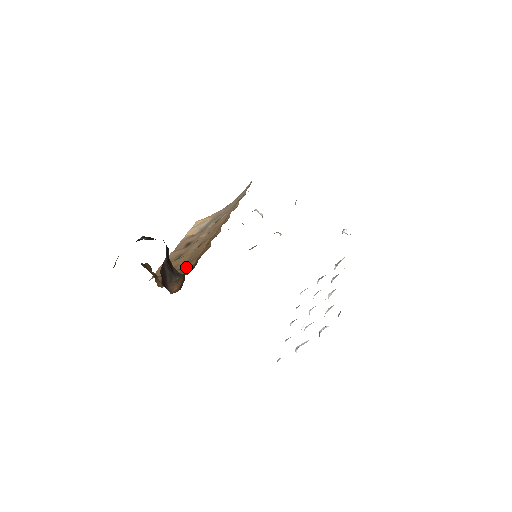
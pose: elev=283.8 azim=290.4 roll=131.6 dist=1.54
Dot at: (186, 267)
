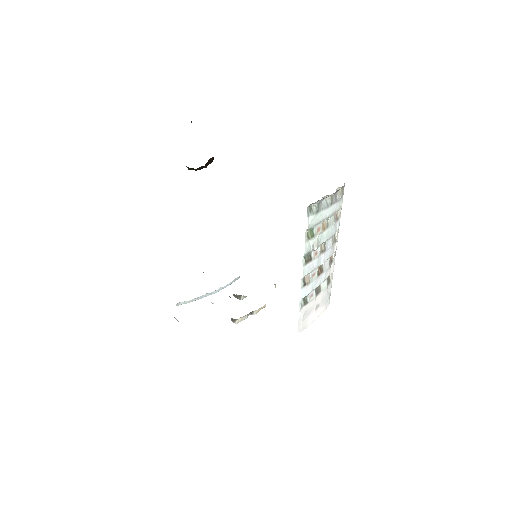
Dot at: occluded
